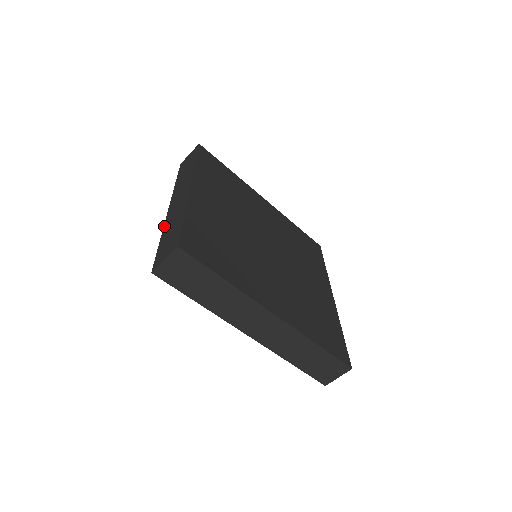
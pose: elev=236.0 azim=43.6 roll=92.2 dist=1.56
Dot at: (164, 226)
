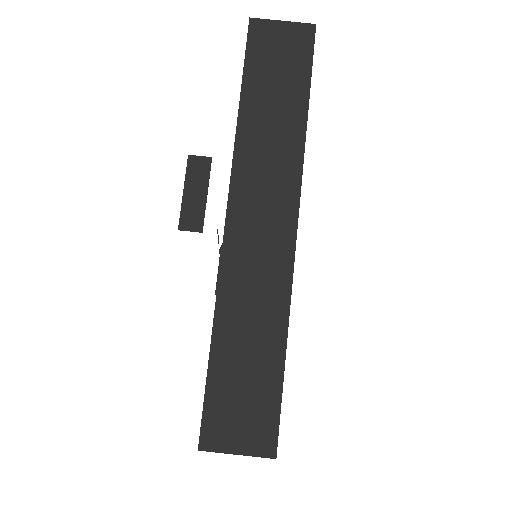
Dot at: occluded
